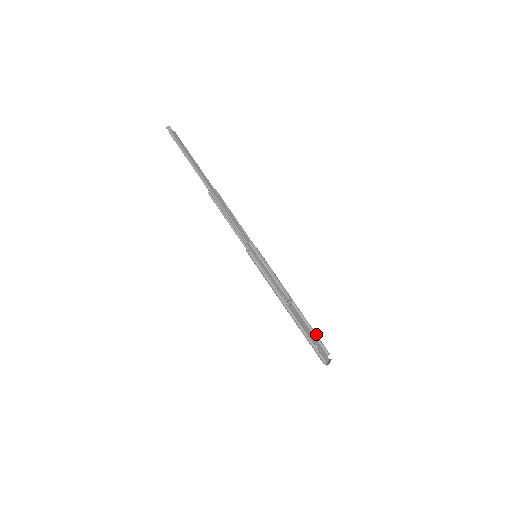
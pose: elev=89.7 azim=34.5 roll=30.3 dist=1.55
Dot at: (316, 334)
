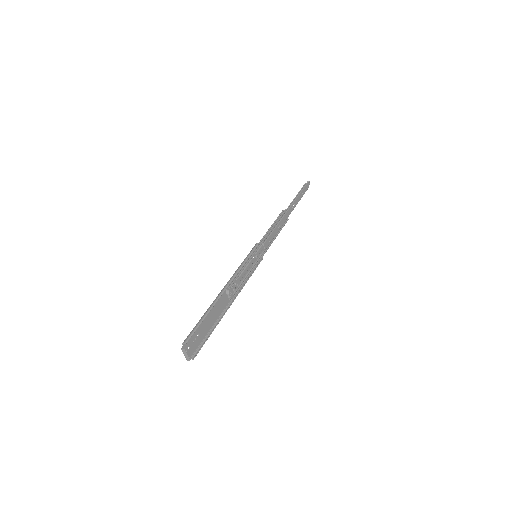
Dot at: occluded
